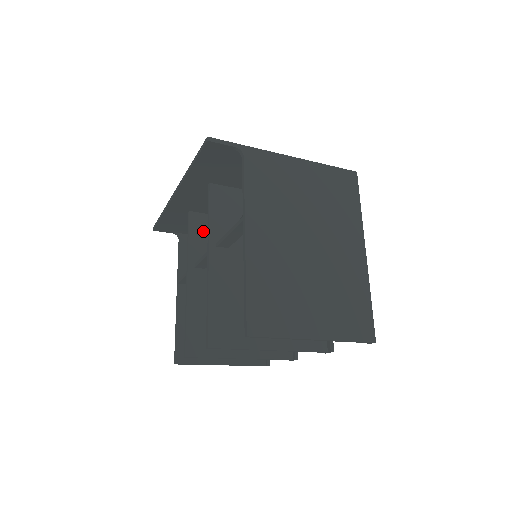
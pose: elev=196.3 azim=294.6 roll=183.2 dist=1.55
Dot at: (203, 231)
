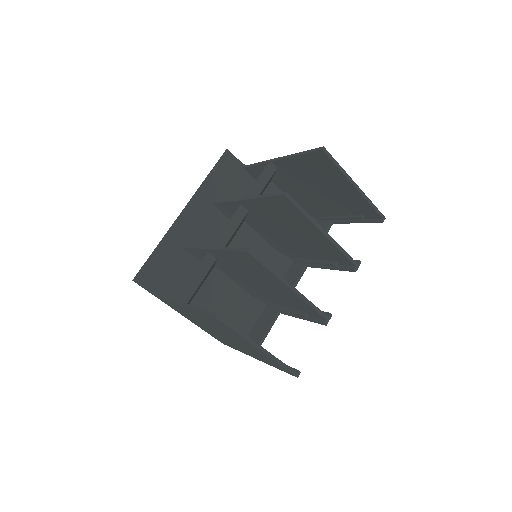
Dot at: occluded
